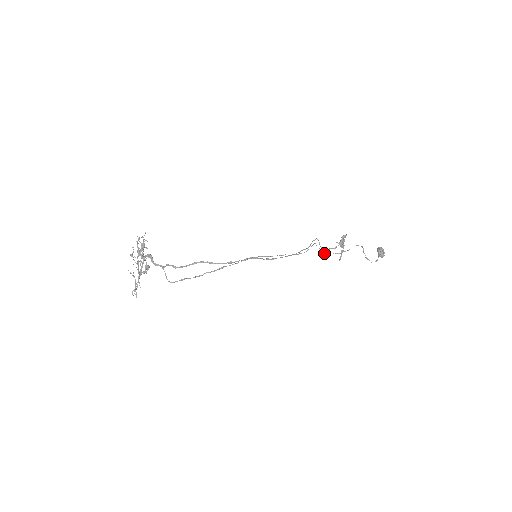
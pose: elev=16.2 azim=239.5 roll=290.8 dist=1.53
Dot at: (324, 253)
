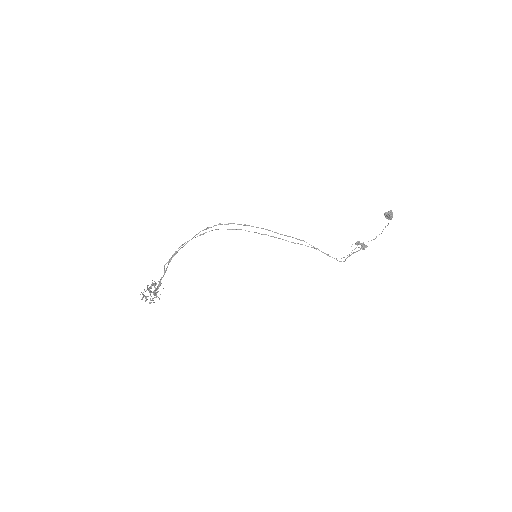
Dot at: occluded
